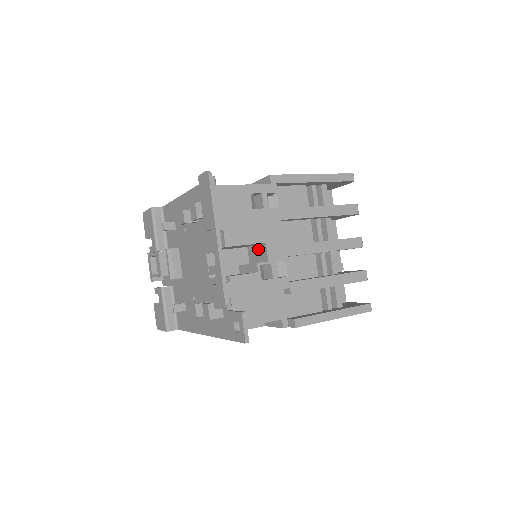
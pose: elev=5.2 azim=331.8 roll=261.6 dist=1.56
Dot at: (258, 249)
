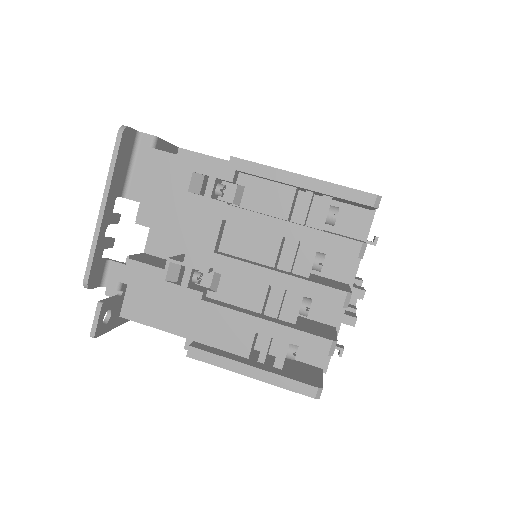
Dot at: occluded
